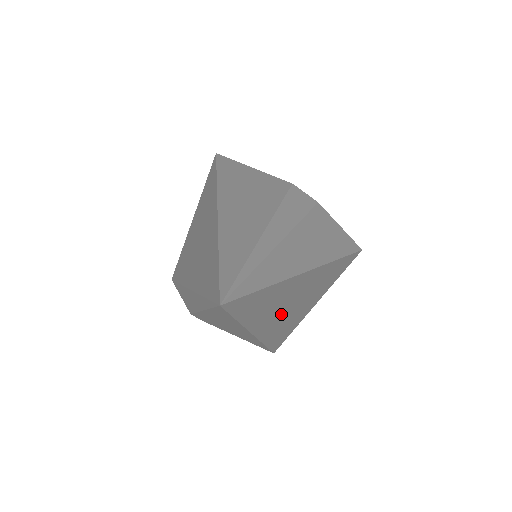
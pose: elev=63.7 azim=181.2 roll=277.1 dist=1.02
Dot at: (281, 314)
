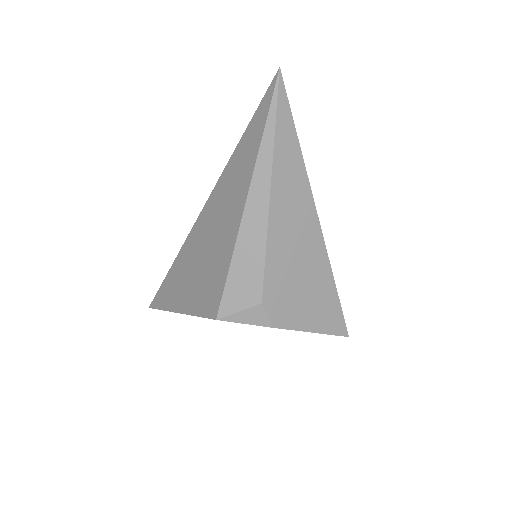
Dot at: occluded
